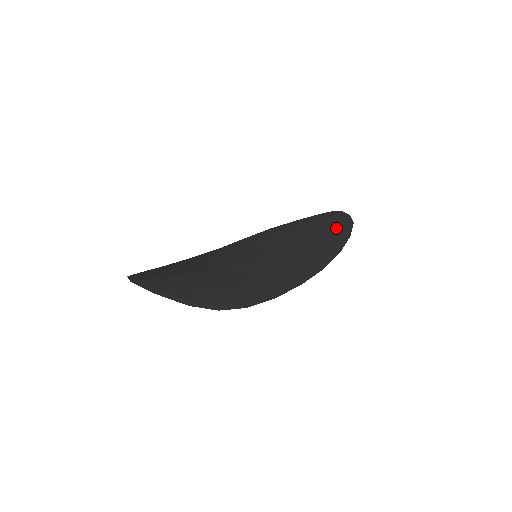
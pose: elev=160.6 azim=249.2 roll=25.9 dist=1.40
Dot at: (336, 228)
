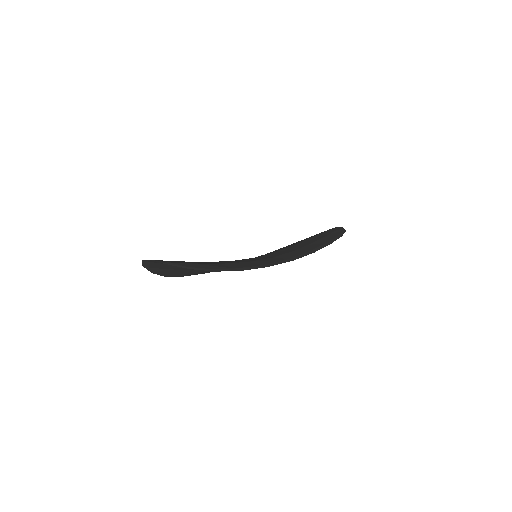
Dot at: (329, 234)
